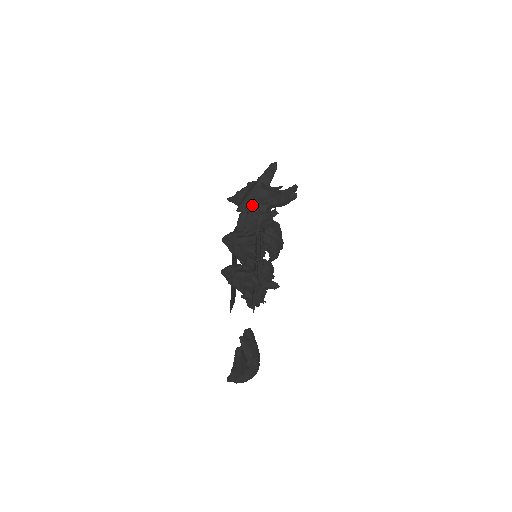
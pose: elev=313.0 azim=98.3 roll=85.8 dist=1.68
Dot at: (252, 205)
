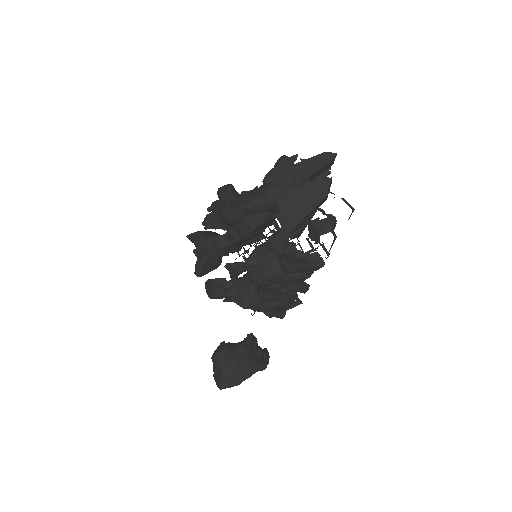
Dot at: (308, 220)
